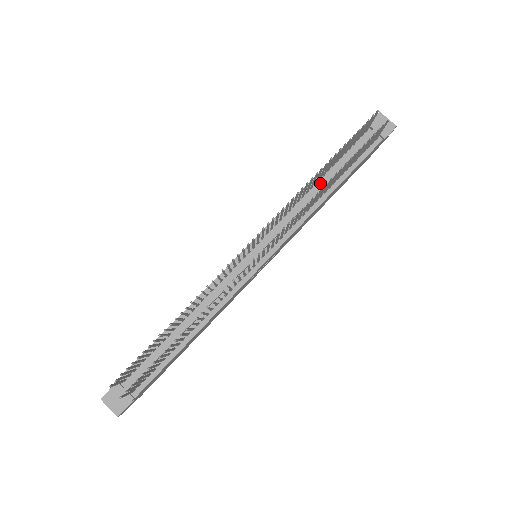
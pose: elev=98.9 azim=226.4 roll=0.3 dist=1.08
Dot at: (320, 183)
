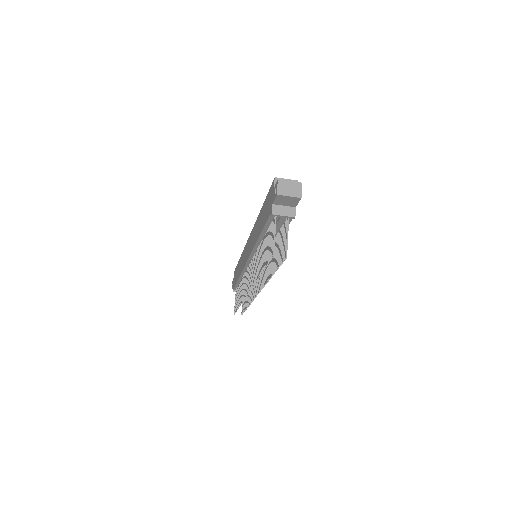
Dot at: occluded
